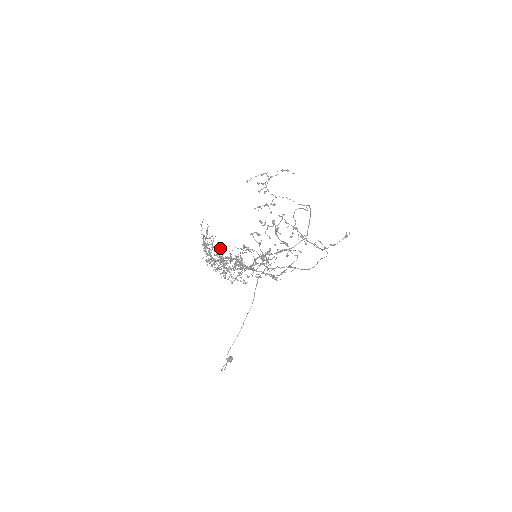
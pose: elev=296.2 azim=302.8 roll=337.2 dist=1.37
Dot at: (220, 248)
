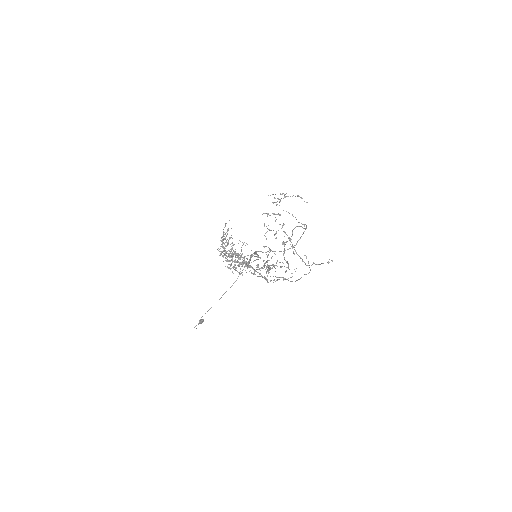
Dot at: (233, 245)
